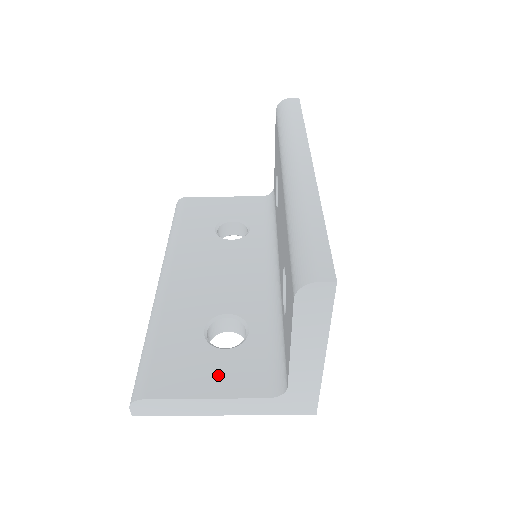
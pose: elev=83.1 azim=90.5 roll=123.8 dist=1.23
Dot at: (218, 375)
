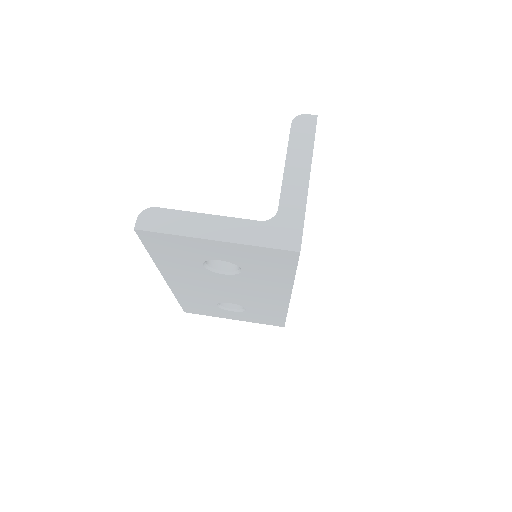
Dot at: occluded
